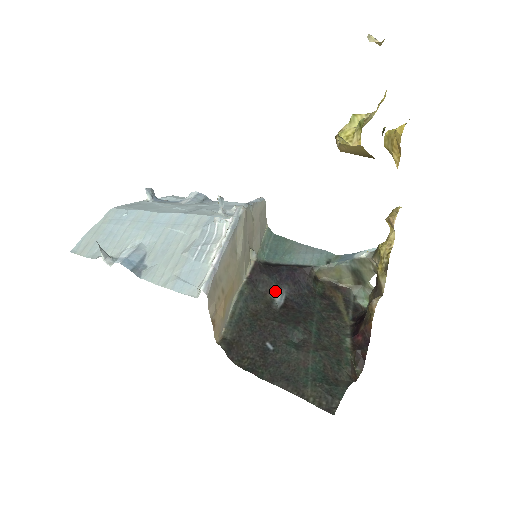
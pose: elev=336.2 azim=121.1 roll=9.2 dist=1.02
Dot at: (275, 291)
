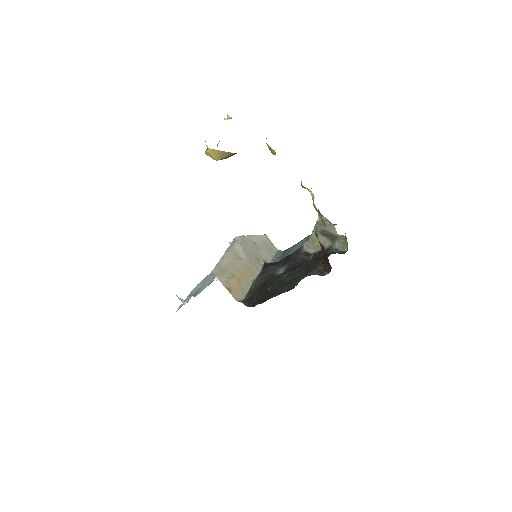
Dot at: (279, 270)
